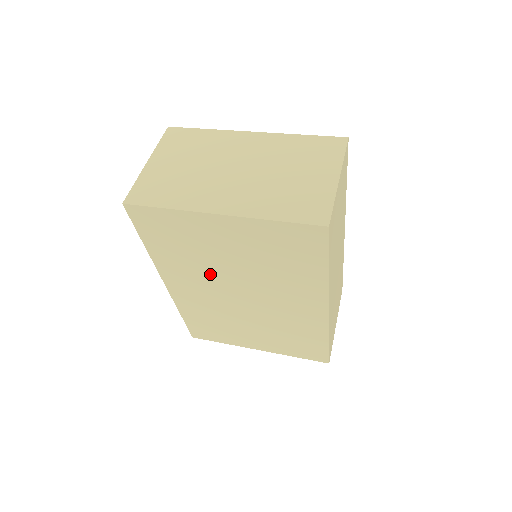
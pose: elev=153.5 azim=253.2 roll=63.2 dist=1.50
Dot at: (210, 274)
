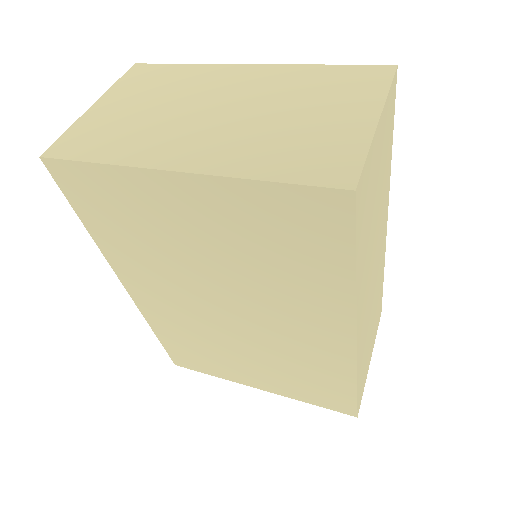
Dot at: (180, 276)
